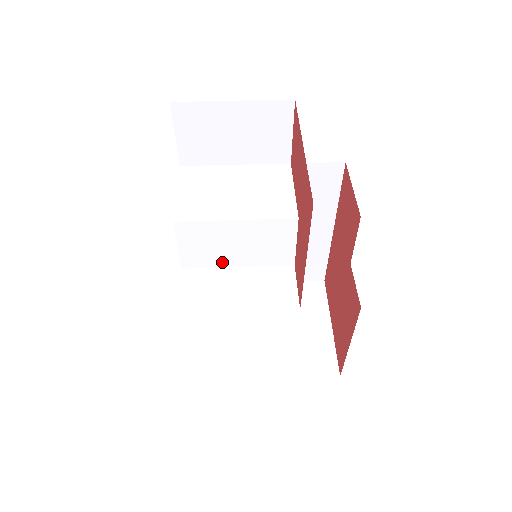
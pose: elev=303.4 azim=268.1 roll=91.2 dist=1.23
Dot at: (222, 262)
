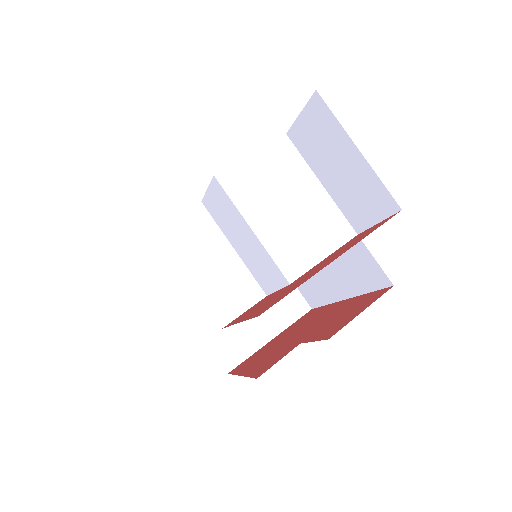
Dot at: (227, 233)
